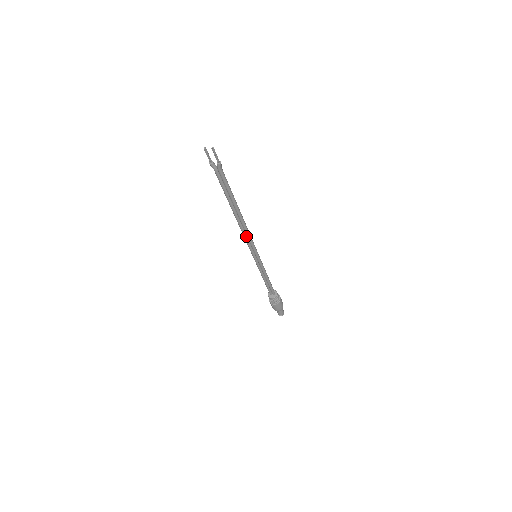
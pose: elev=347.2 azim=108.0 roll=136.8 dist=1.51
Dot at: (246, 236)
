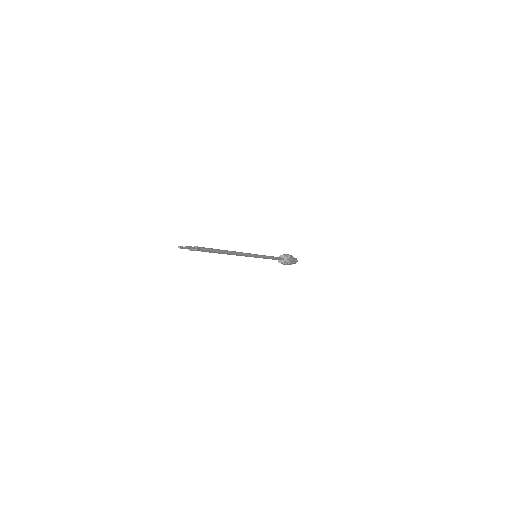
Dot at: occluded
